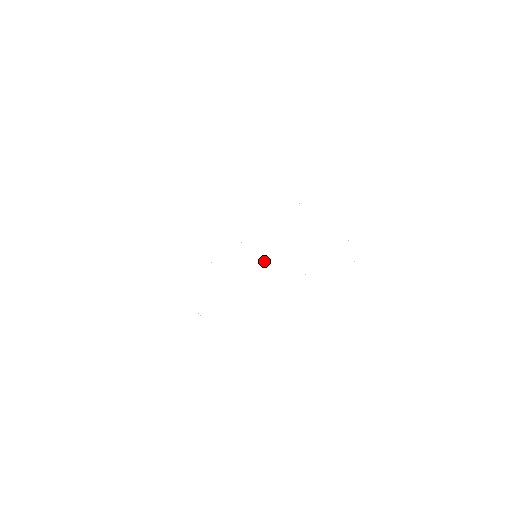
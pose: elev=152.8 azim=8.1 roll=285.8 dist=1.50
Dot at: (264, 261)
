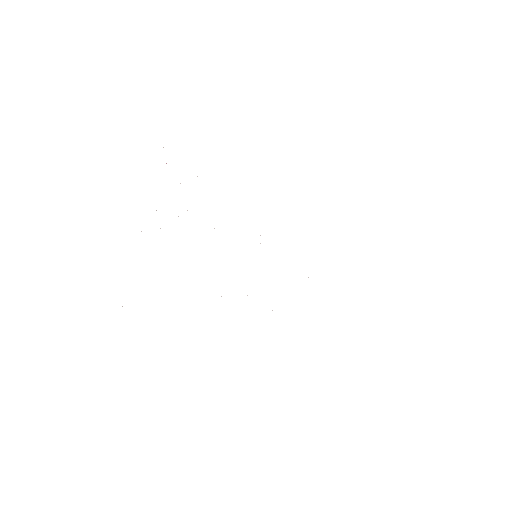
Dot at: occluded
